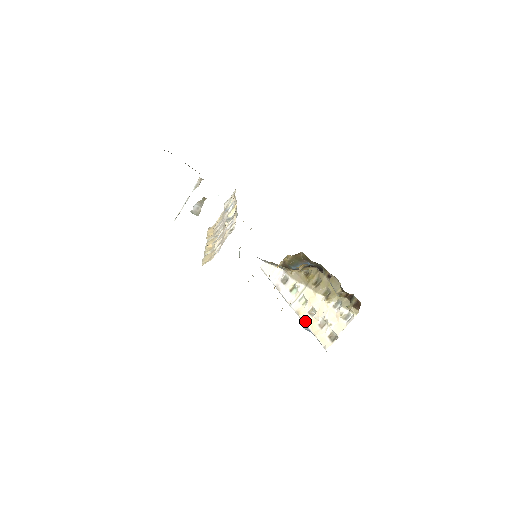
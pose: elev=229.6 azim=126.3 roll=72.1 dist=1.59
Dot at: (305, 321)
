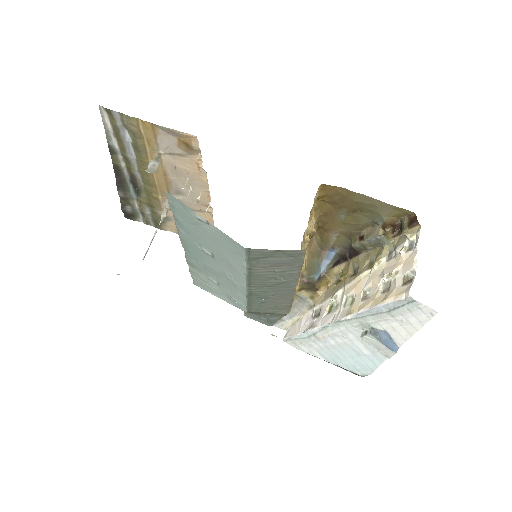
Dot at: (362, 308)
